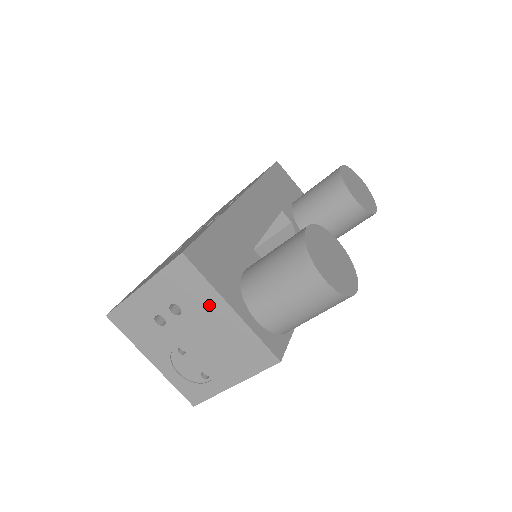
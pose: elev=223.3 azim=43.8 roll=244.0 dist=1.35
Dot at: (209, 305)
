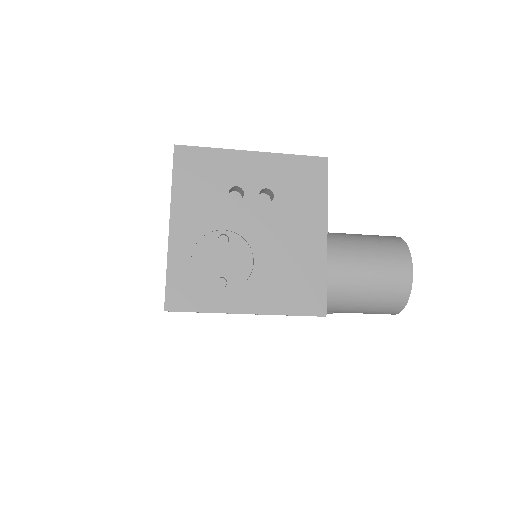
Dot at: (307, 216)
